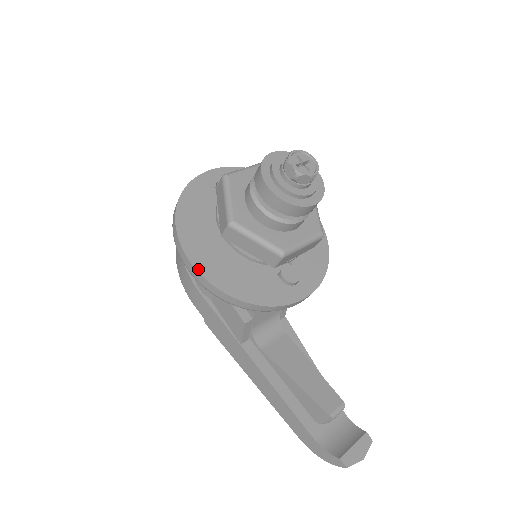
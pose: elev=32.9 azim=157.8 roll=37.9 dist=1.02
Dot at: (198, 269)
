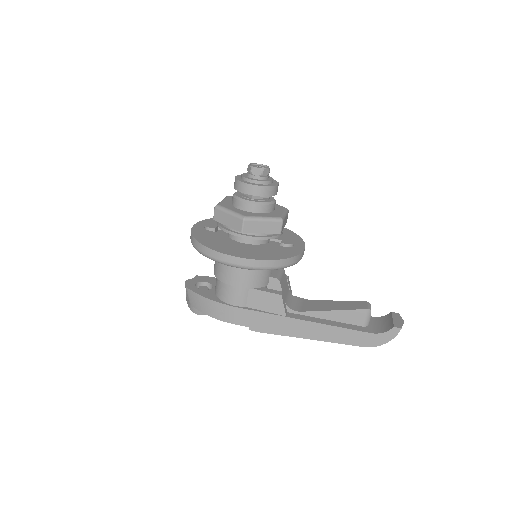
Dot at: (243, 257)
